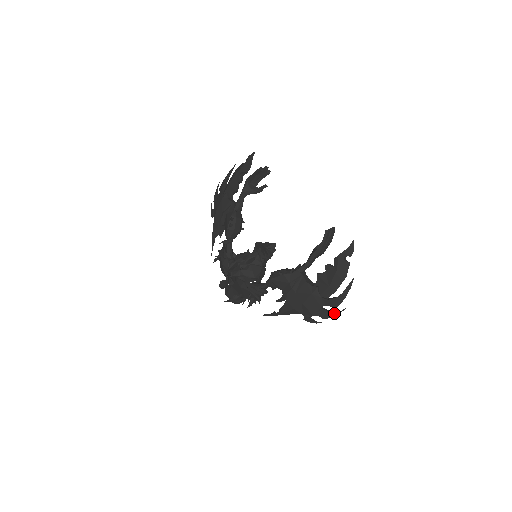
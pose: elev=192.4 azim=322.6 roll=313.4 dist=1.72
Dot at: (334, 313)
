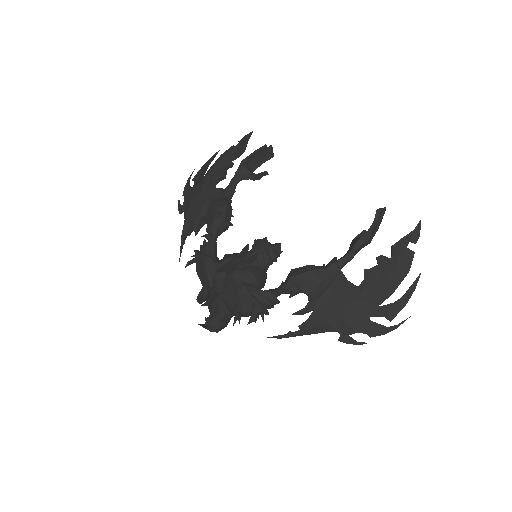
Dot at: (390, 327)
